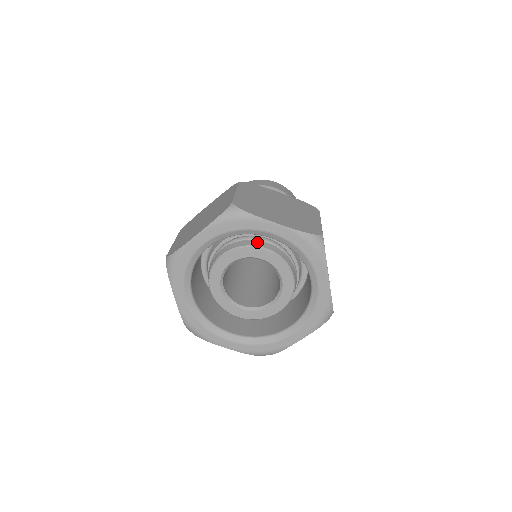
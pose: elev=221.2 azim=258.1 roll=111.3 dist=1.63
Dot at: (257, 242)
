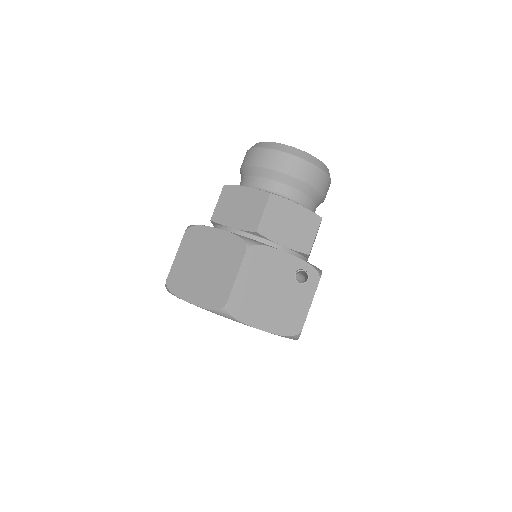
Dot at: occluded
